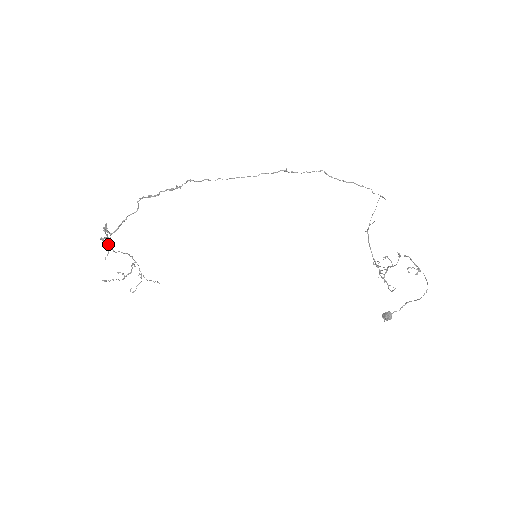
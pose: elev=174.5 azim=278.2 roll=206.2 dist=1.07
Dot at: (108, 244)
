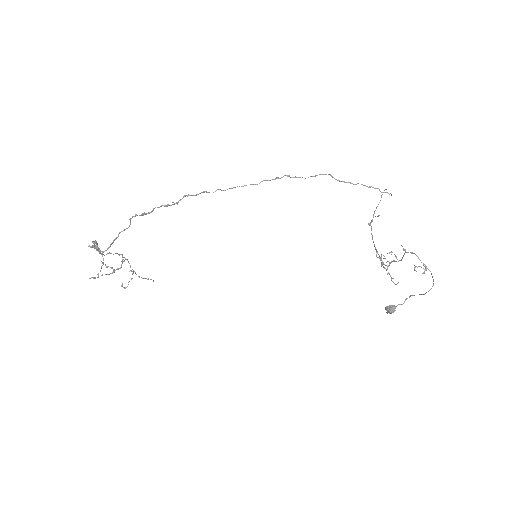
Dot at: (96, 249)
